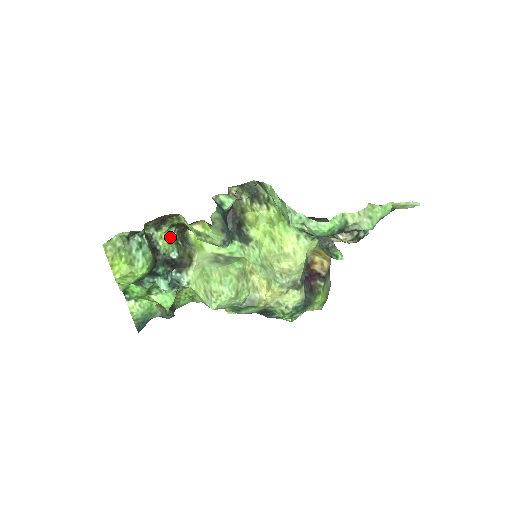
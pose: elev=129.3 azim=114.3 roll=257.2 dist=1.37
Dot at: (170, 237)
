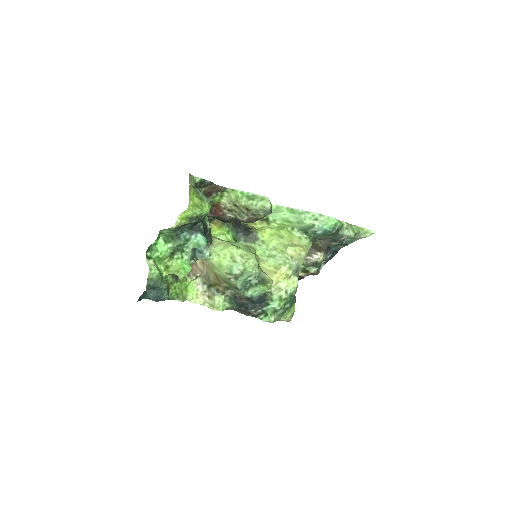
Dot at: occluded
